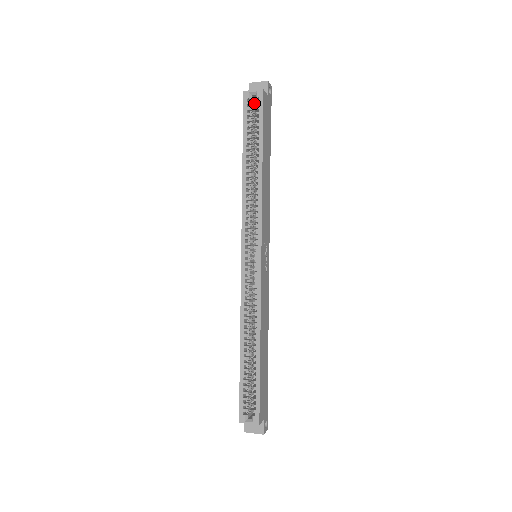
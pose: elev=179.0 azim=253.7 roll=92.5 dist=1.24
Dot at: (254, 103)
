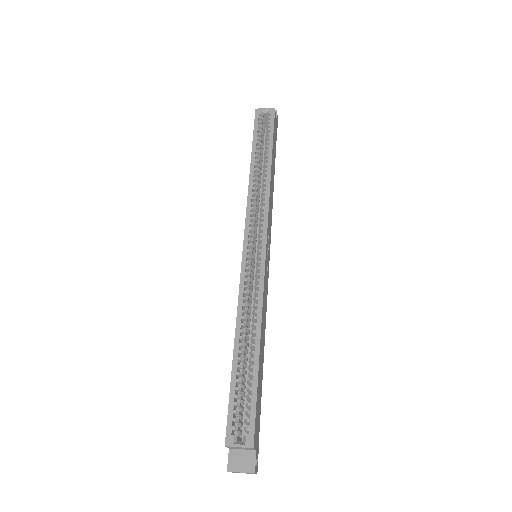
Dot at: (264, 121)
